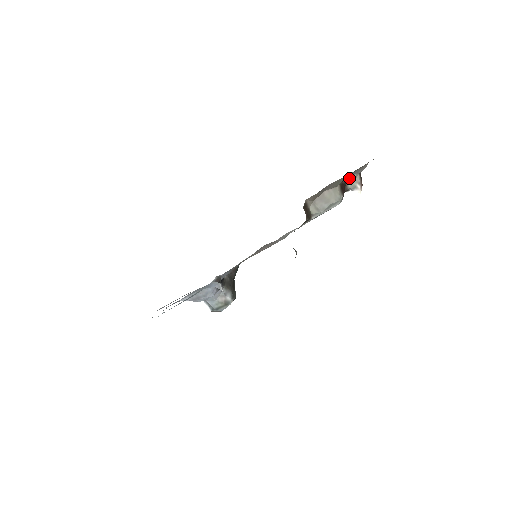
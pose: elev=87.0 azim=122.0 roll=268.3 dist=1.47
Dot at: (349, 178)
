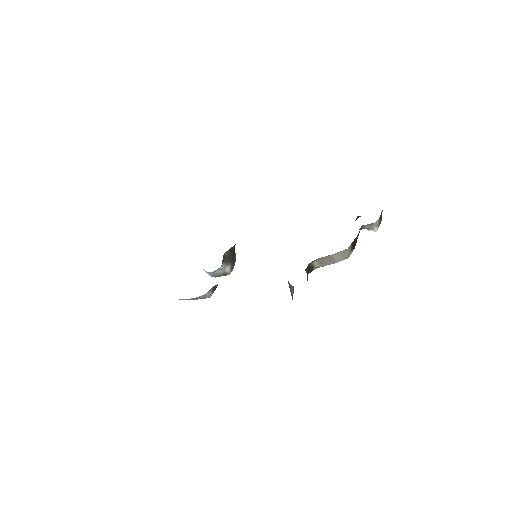
Dot at: occluded
